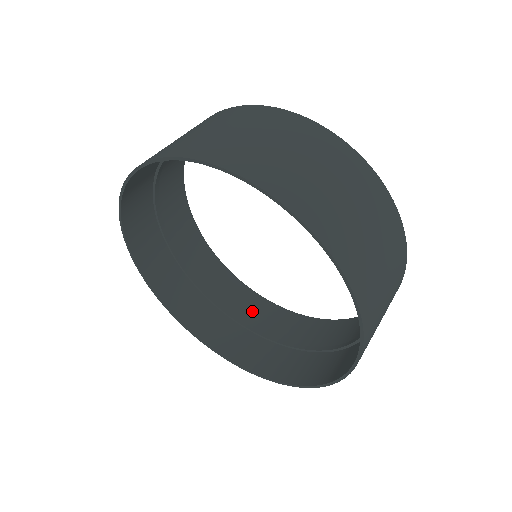
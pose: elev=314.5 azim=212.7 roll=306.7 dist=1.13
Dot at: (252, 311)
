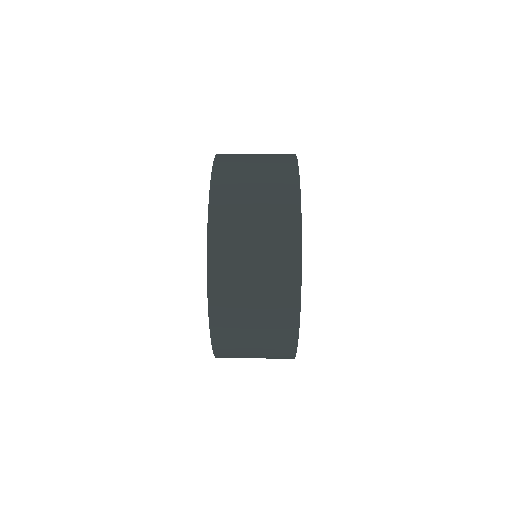
Dot at: occluded
